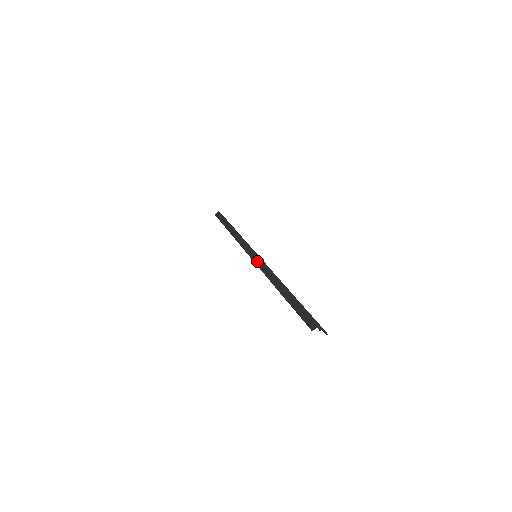
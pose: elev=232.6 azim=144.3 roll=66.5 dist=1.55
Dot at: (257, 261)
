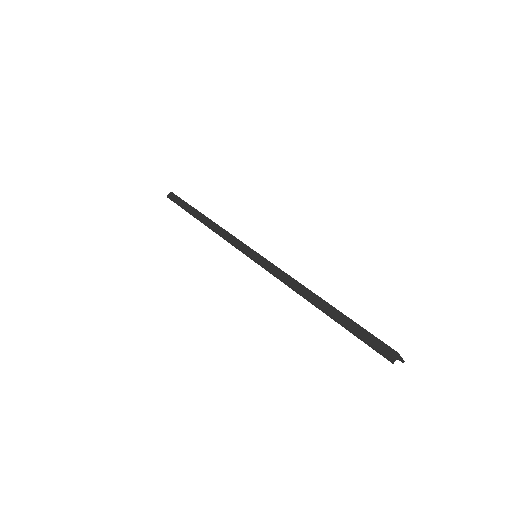
Dot at: (265, 265)
